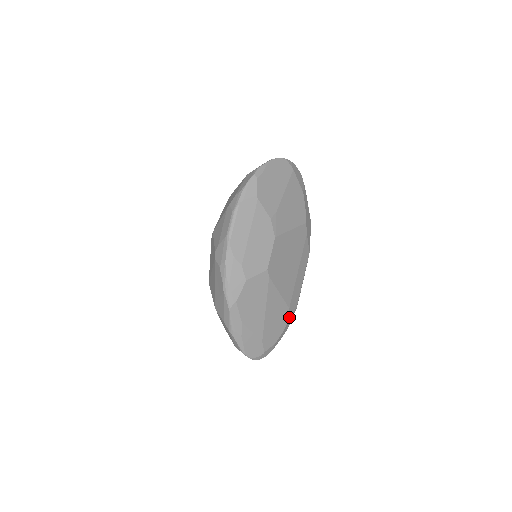
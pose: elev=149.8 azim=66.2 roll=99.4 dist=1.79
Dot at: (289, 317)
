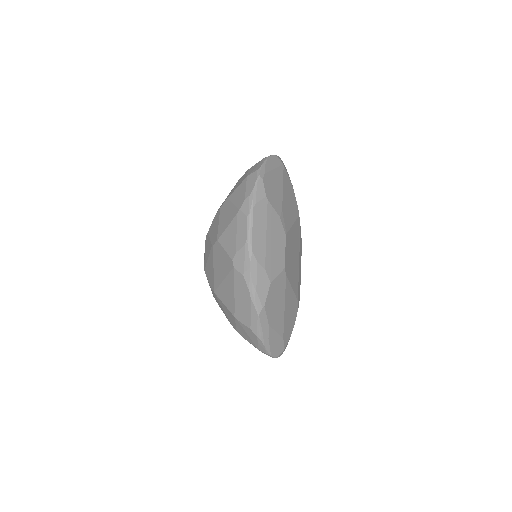
Dot at: occluded
